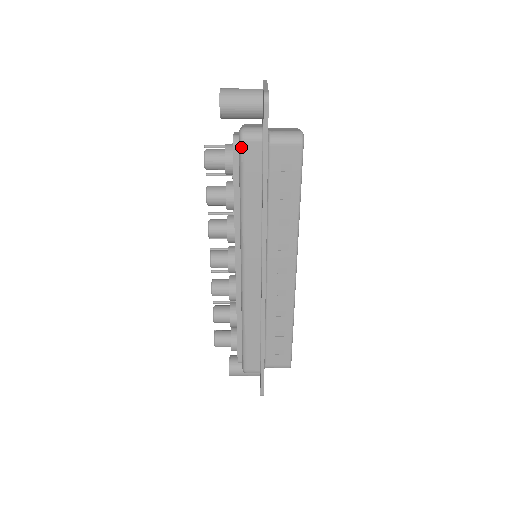
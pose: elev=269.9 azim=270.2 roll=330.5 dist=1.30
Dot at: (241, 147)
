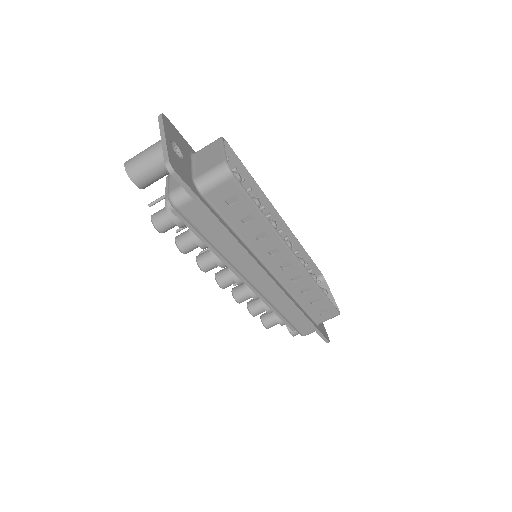
Dot at: (179, 213)
